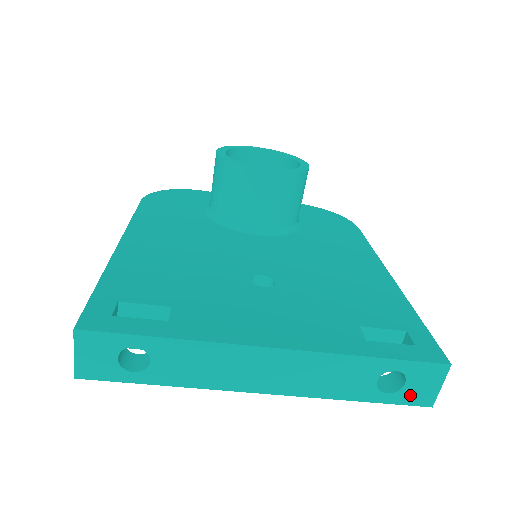
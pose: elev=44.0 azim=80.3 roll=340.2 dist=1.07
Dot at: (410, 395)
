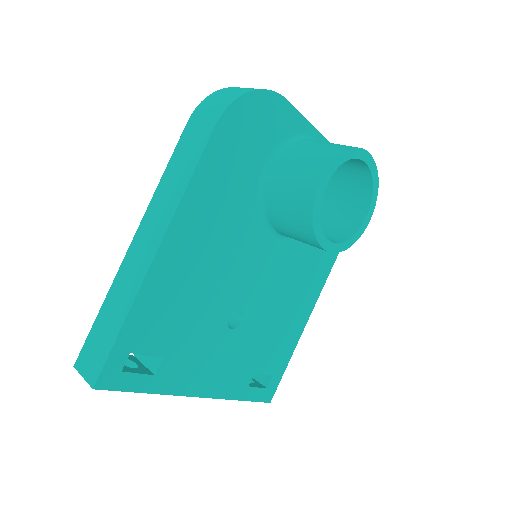
Dot at: occluded
